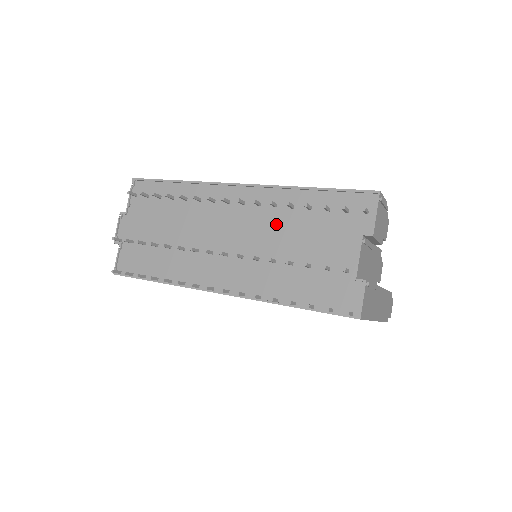
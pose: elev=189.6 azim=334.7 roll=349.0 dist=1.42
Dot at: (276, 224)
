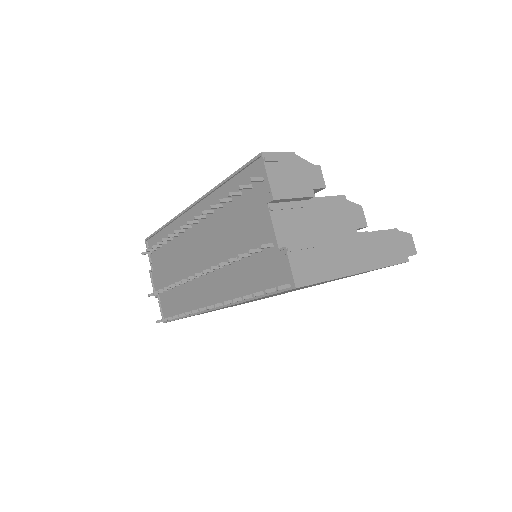
Dot at: (219, 228)
